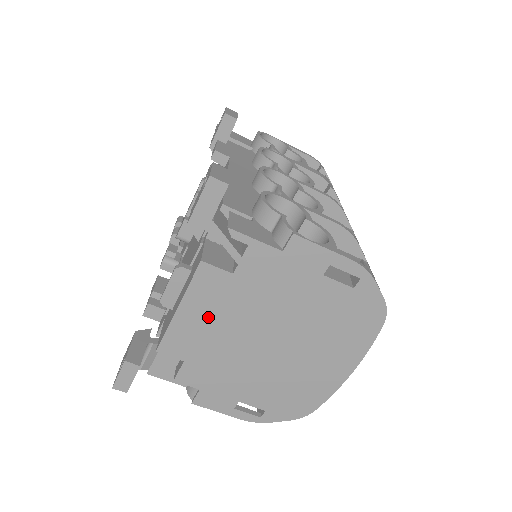
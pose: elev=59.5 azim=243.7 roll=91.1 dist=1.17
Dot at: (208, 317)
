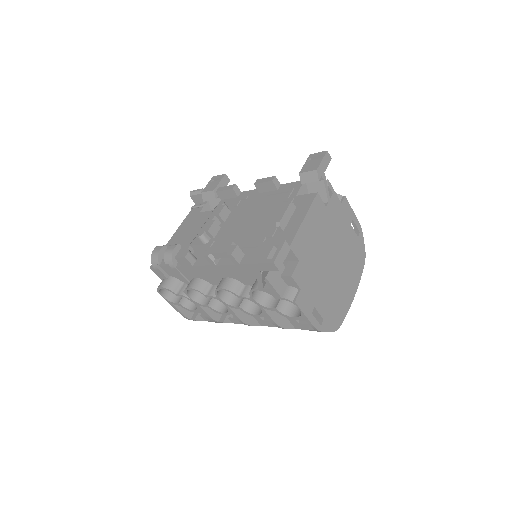
Dot at: (314, 231)
